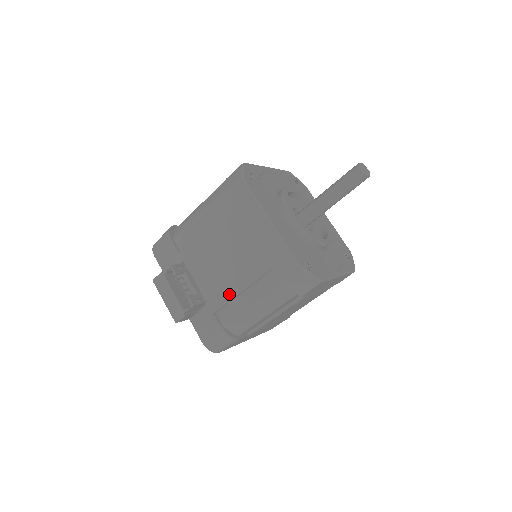
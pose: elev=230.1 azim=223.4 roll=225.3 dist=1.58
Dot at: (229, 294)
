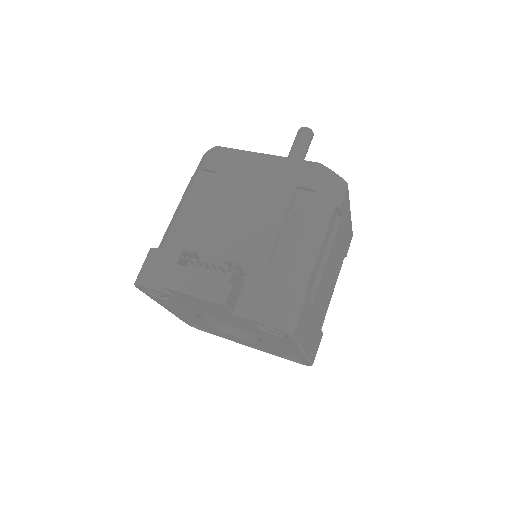
Dot at: (267, 242)
